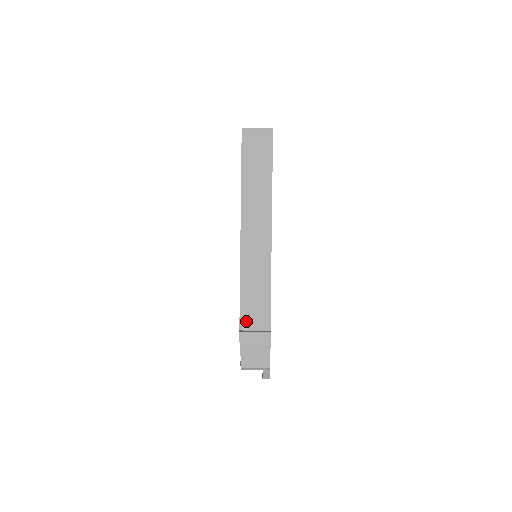
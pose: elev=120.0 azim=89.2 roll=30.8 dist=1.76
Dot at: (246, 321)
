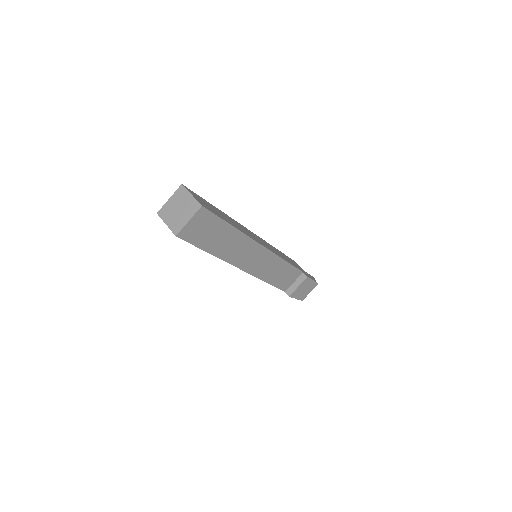
Dot at: (285, 286)
